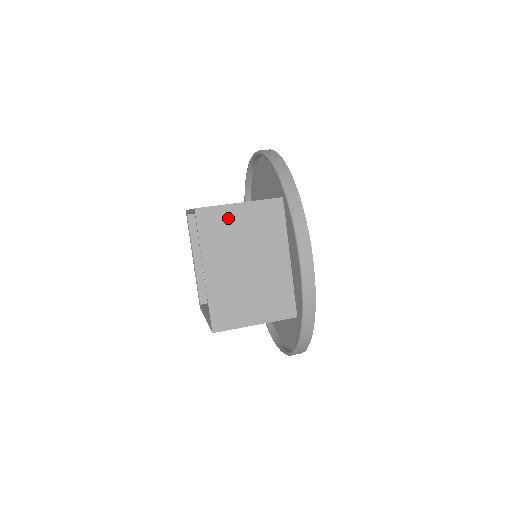
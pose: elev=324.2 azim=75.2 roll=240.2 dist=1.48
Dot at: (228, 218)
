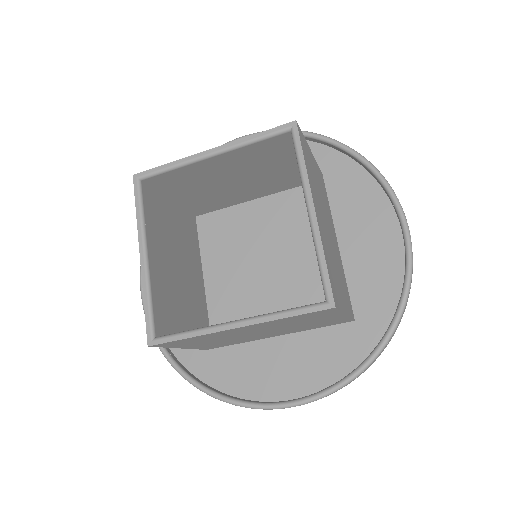
Dot at: (310, 159)
